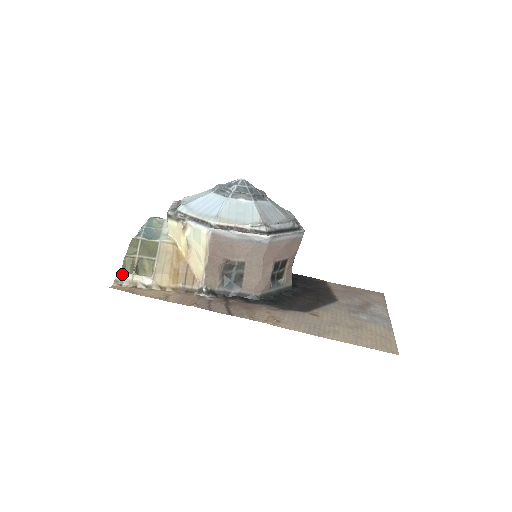
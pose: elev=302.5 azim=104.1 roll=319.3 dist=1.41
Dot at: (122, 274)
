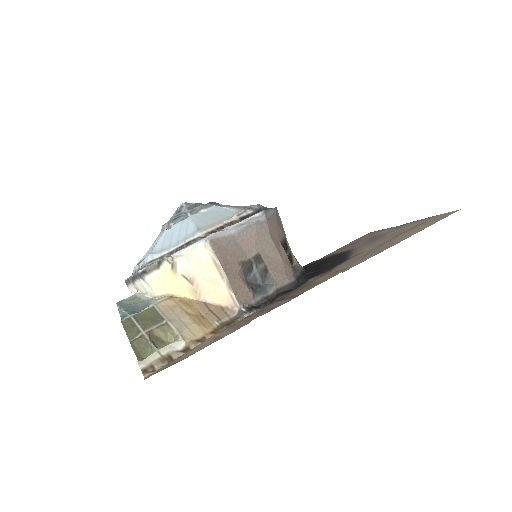
Dot at: (144, 359)
